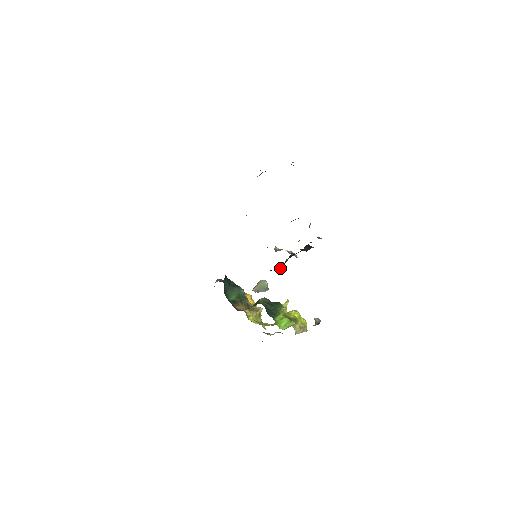
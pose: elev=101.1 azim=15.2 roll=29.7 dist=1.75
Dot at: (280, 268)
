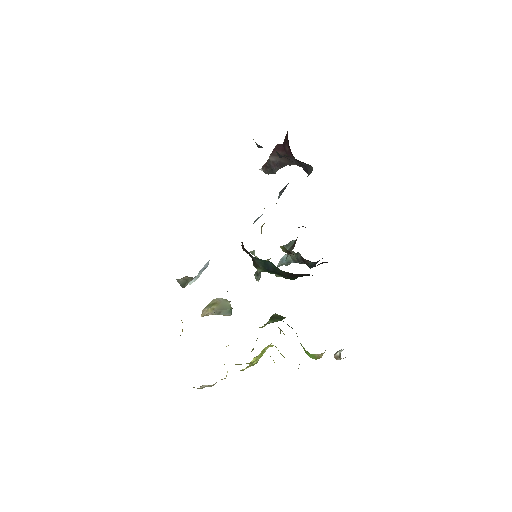
Dot at: (294, 278)
